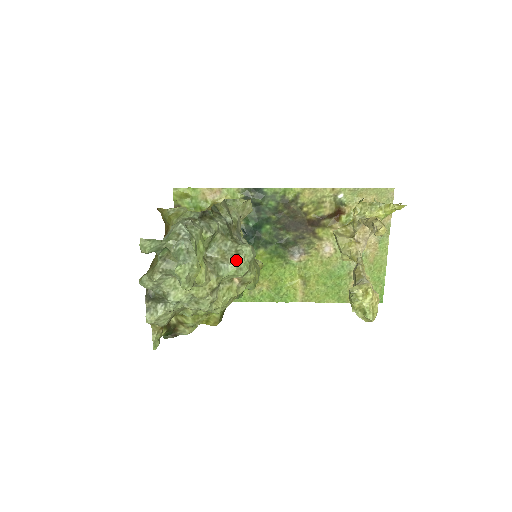
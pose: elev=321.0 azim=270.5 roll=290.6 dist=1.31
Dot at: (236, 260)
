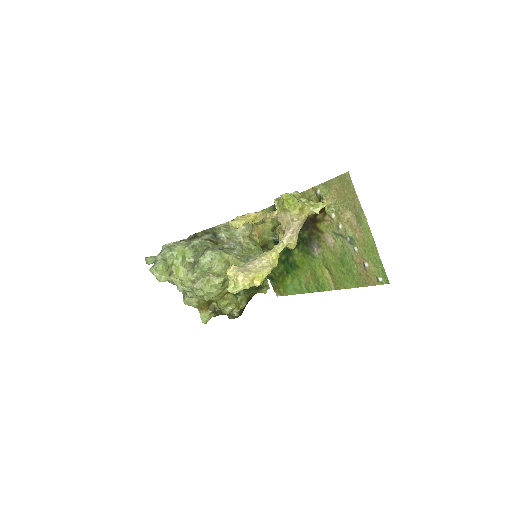
Dot at: (199, 261)
